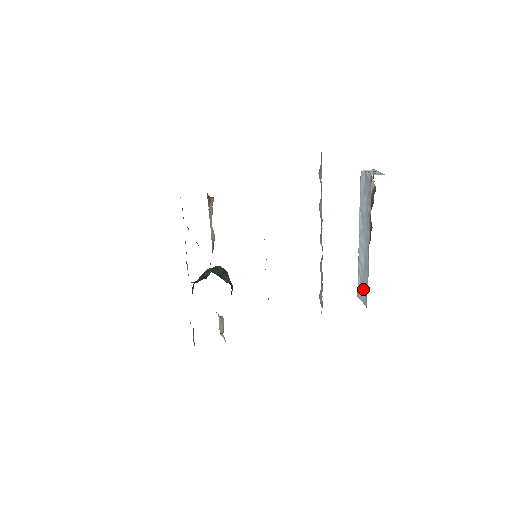
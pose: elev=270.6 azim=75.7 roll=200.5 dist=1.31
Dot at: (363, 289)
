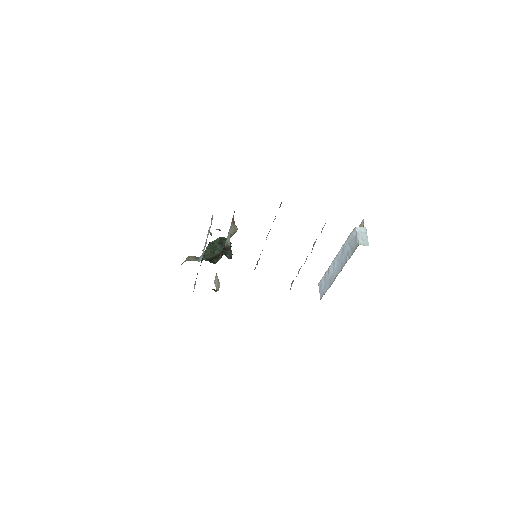
Dot at: (323, 288)
